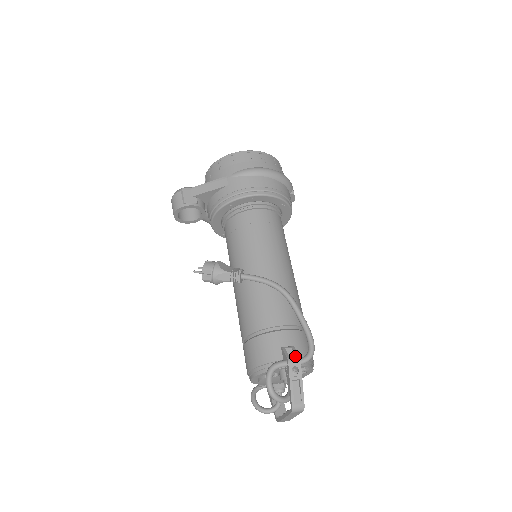
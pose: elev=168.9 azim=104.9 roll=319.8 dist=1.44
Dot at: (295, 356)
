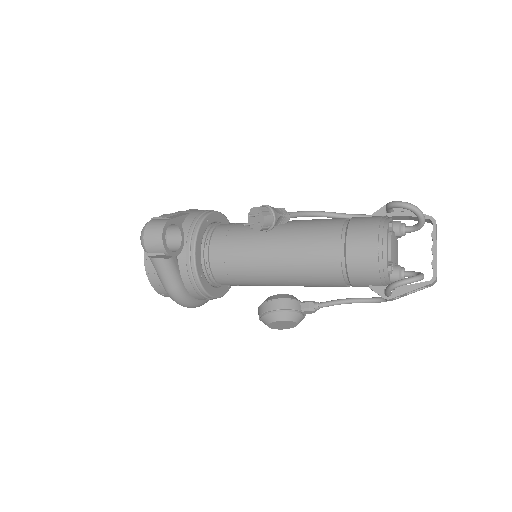
Dot at: occluded
